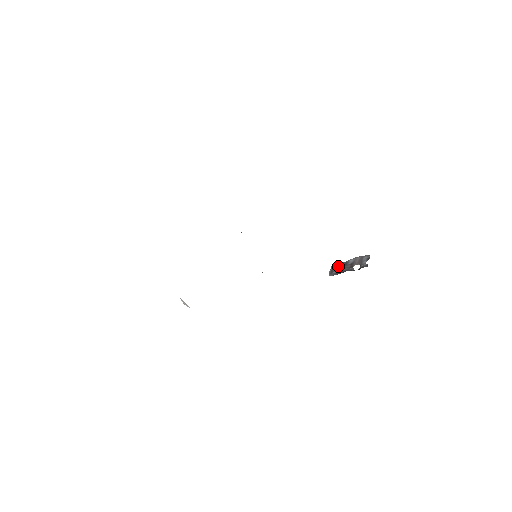
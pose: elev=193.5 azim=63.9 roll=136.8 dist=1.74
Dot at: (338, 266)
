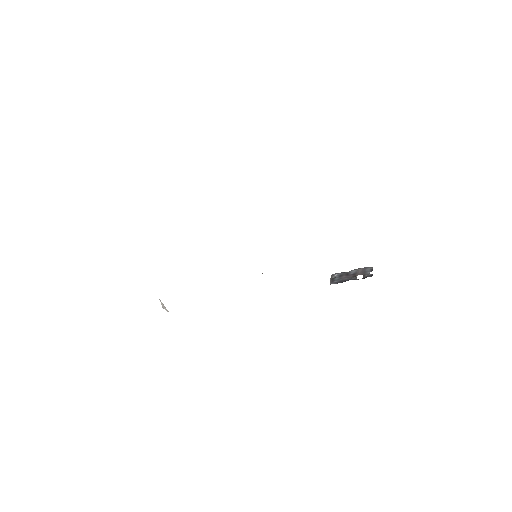
Dot at: (339, 276)
